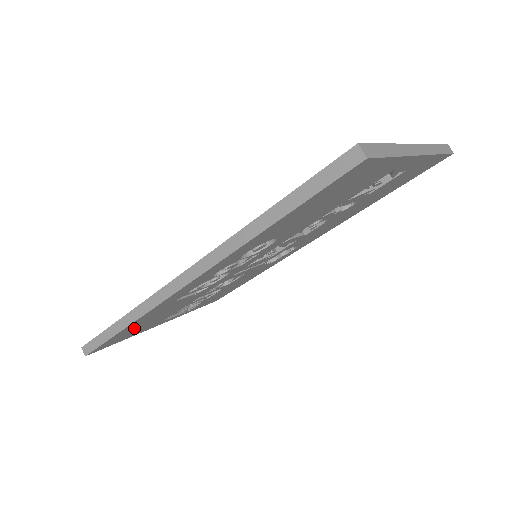
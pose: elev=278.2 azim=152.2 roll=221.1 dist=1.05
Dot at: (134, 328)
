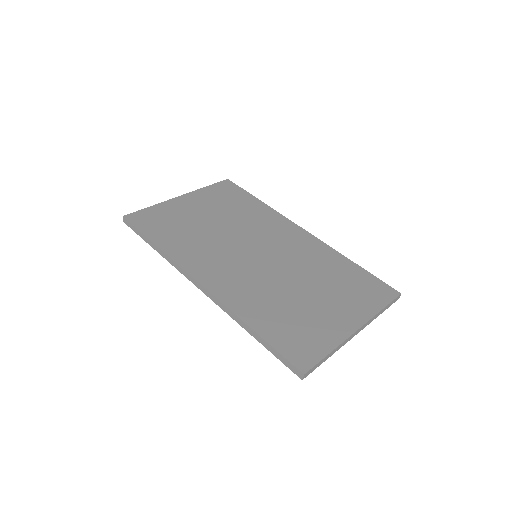
Dot at: occluded
